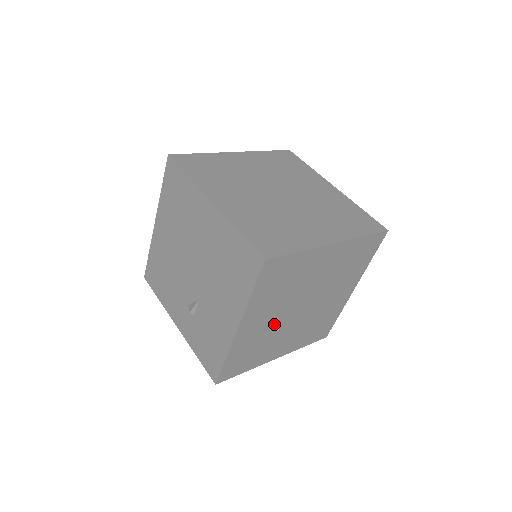
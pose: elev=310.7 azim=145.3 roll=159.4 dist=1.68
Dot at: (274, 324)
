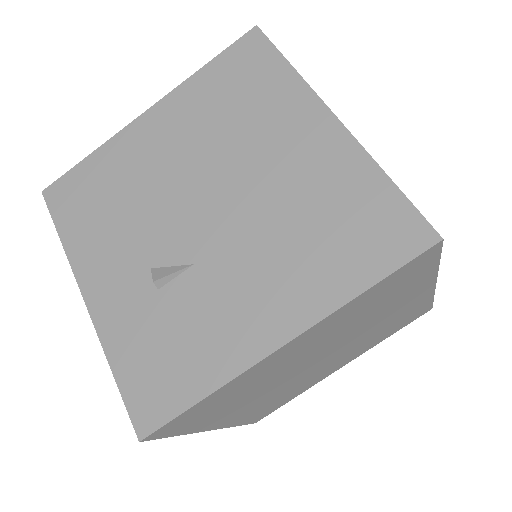
Dot at: (289, 367)
